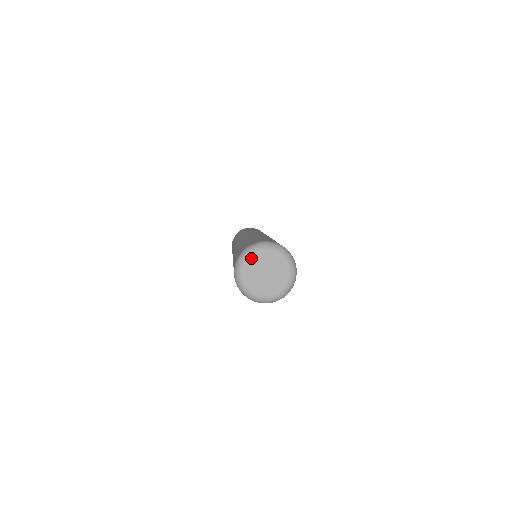
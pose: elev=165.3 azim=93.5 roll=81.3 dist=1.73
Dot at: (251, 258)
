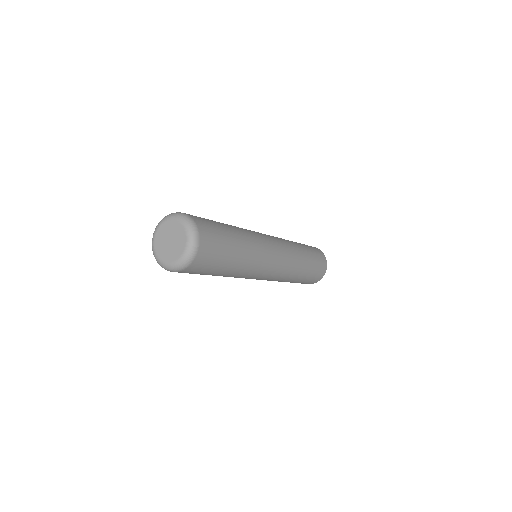
Dot at: (164, 223)
